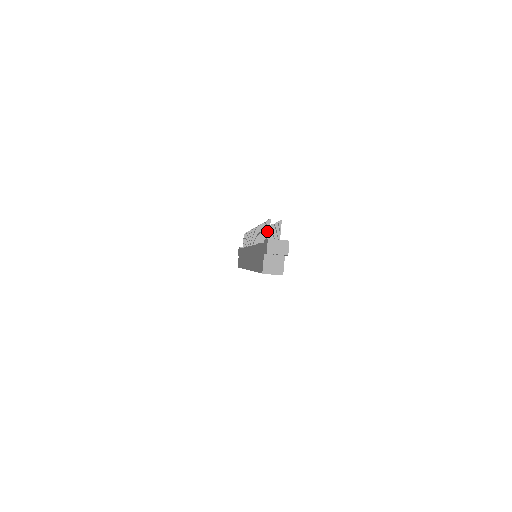
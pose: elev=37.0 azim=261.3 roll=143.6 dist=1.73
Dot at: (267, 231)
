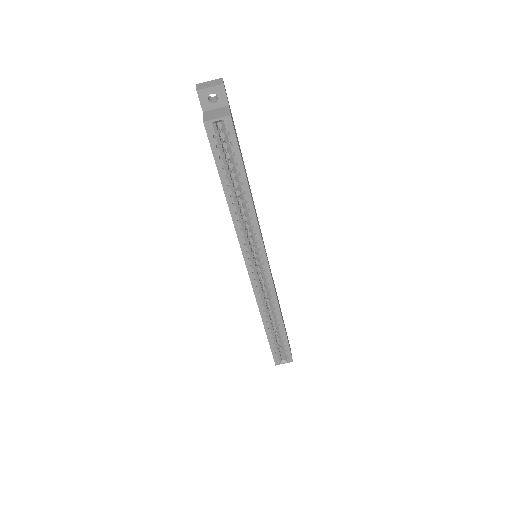
Dot at: occluded
